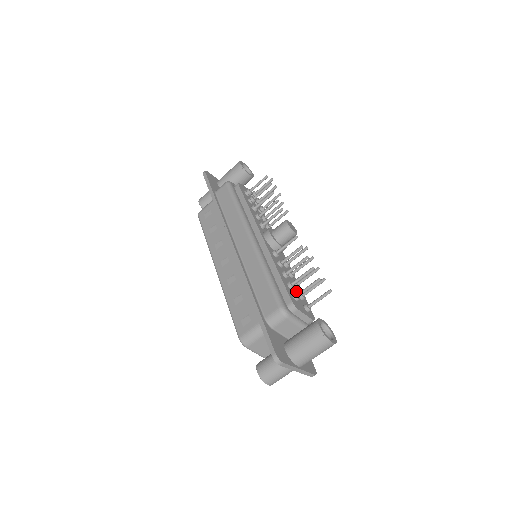
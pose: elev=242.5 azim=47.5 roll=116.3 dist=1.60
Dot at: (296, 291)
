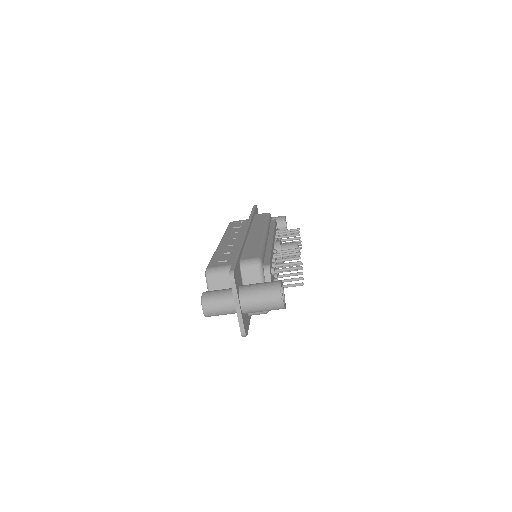
Dot at: (274, 276)
